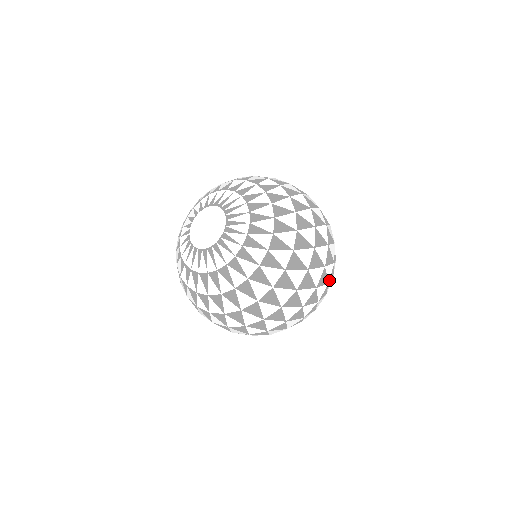
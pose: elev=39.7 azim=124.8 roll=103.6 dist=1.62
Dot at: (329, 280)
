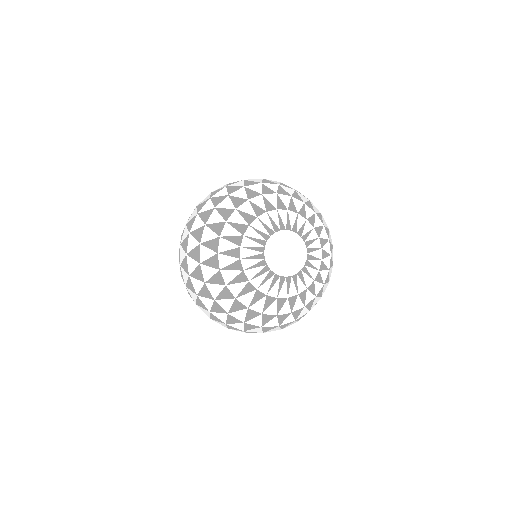
Dot at: occluded
